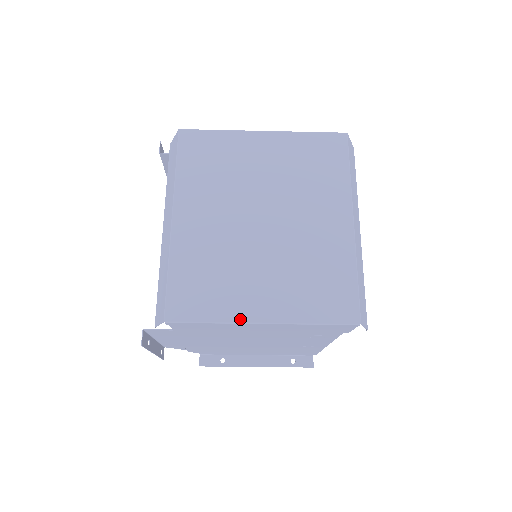
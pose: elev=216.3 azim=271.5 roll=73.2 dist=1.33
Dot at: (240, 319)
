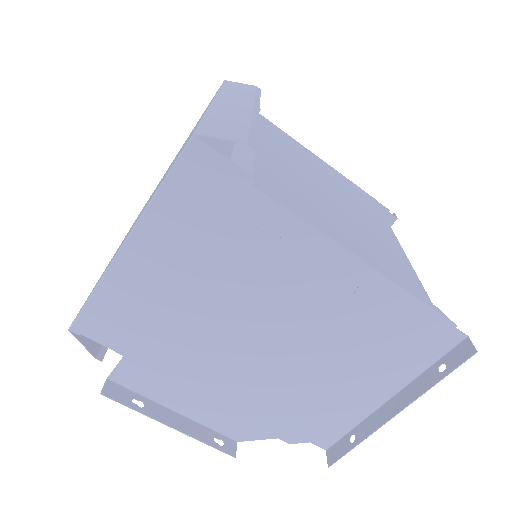
Dot at: (110, 263)
